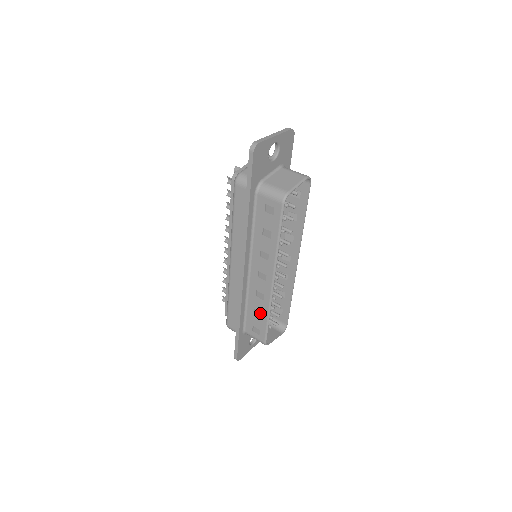
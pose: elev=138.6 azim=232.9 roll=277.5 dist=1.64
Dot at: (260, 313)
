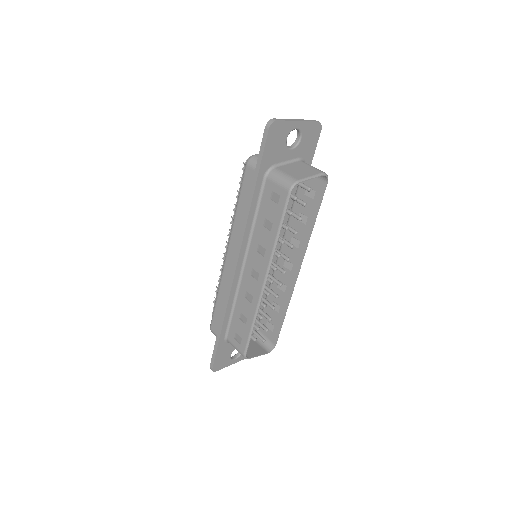
Dot at: (245, 318)
